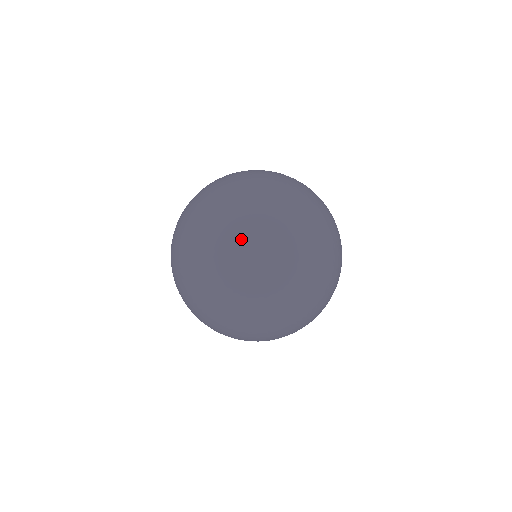
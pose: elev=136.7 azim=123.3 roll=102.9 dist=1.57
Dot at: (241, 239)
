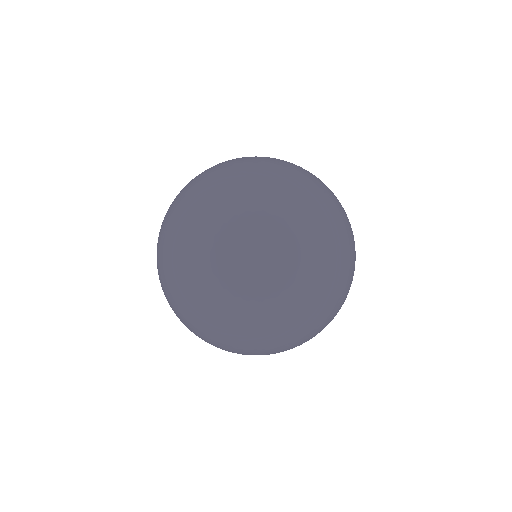
Dot at: (269, 163)
